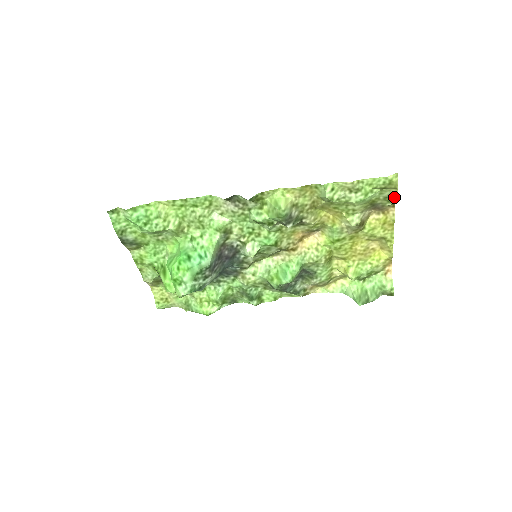
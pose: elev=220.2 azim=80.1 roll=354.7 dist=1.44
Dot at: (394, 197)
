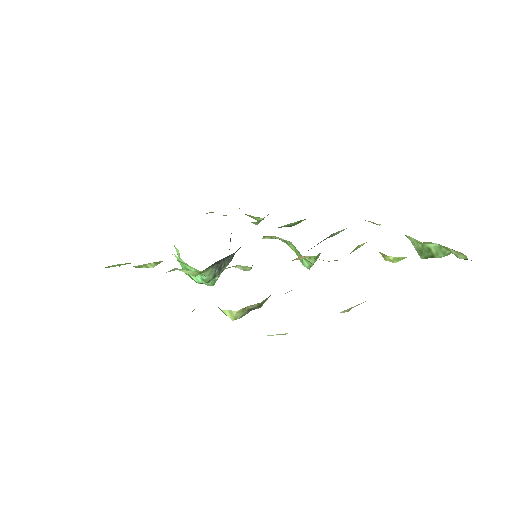
Dot at: occluded
